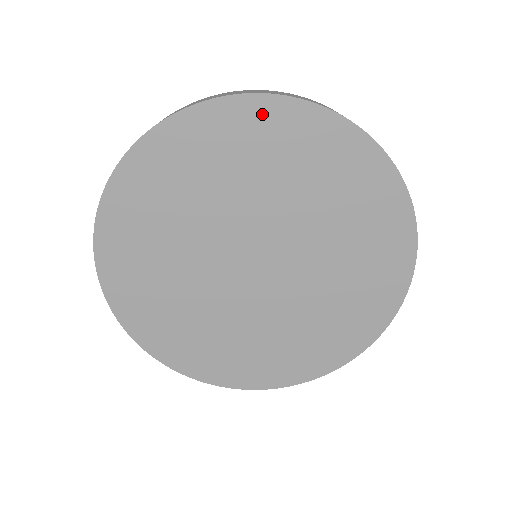
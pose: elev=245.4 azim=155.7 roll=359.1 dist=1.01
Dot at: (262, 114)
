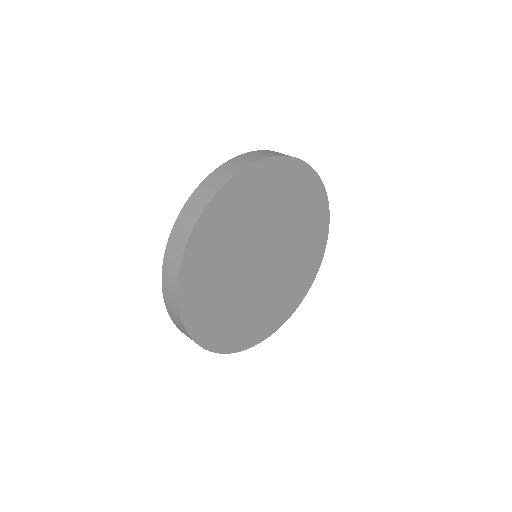
Dot at: (321, 204)
